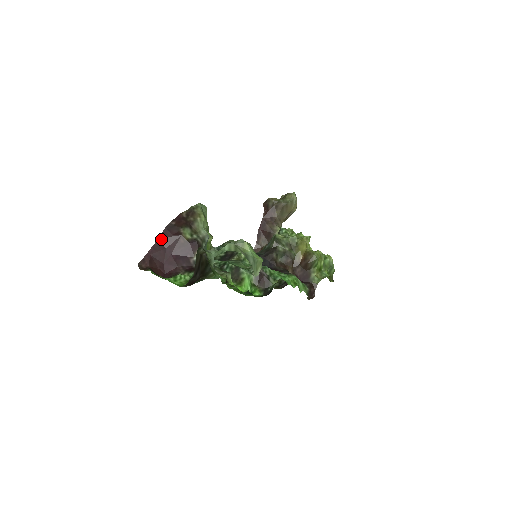
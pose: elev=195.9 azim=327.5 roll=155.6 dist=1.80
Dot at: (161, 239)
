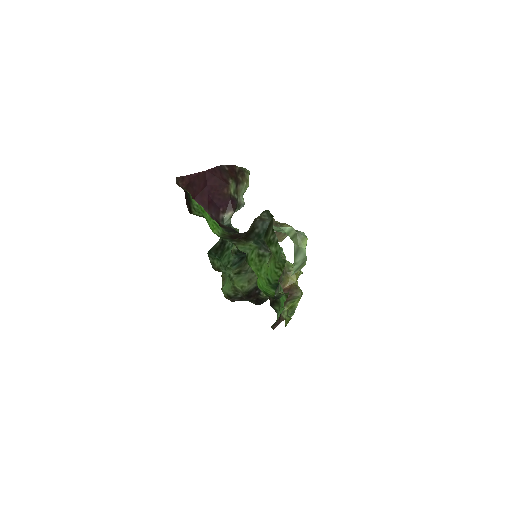
Dot at: (209, 173)
